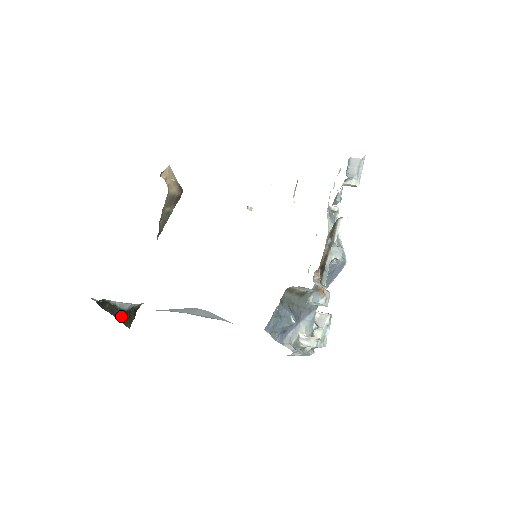
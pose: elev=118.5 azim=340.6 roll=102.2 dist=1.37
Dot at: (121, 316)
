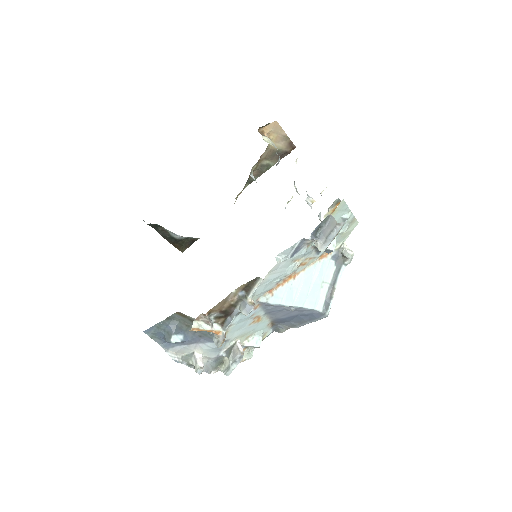
Dot at: (172, 241)
